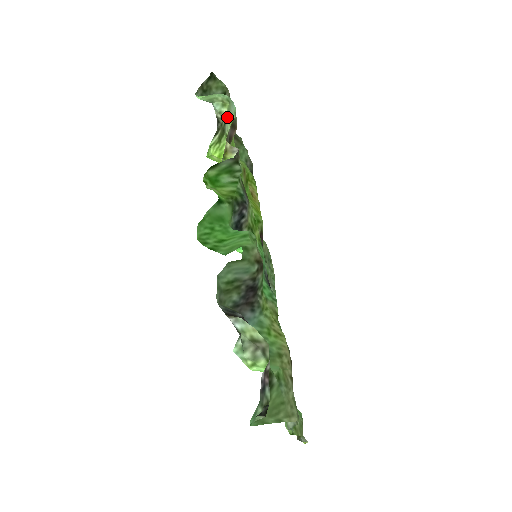
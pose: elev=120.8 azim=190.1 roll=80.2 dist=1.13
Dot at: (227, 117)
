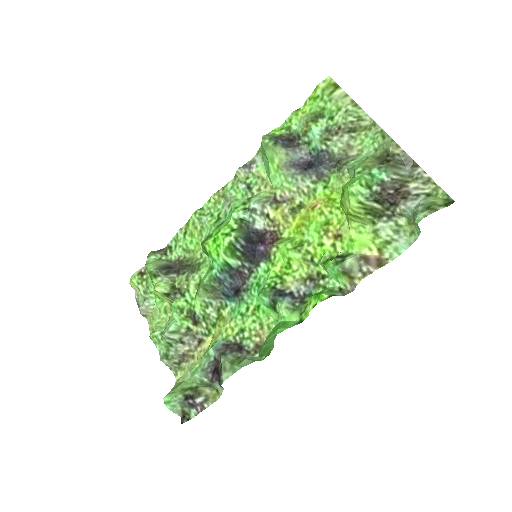
Dot at: (395, 226)
